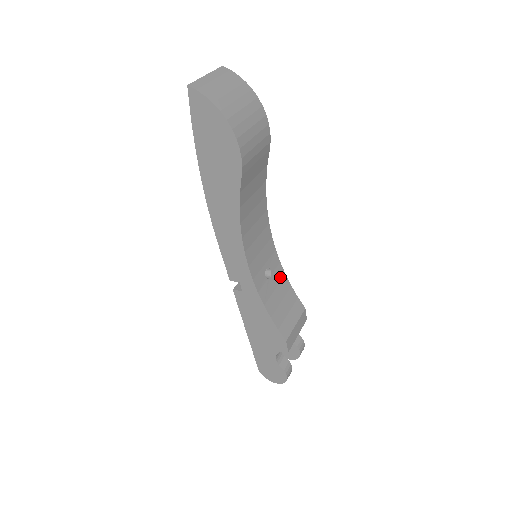
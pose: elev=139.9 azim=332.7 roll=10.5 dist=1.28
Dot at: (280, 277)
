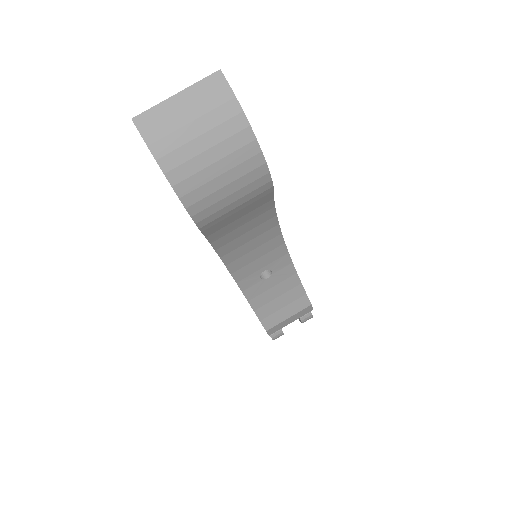
Dot at: (286, 276)
